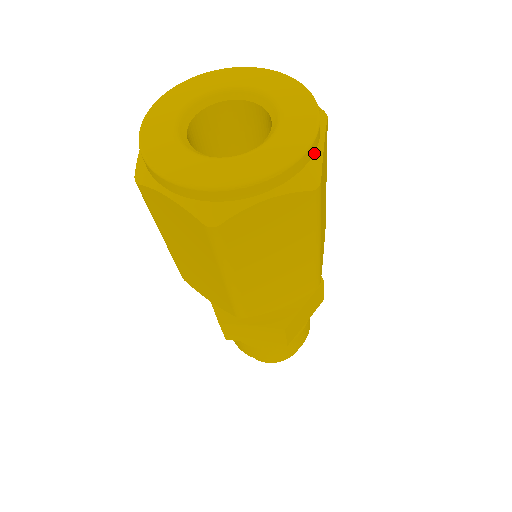
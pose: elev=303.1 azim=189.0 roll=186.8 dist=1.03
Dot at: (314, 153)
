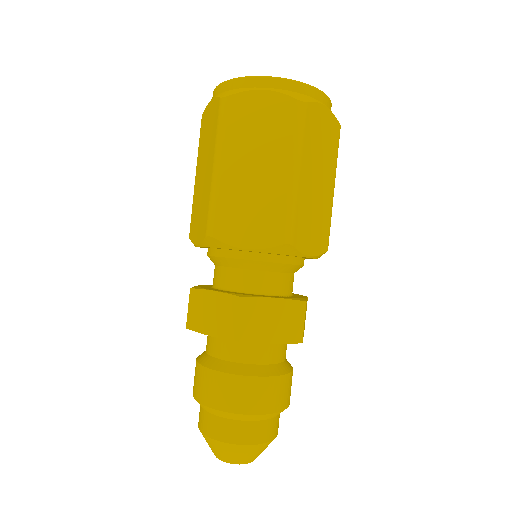
Dot at: occluded
